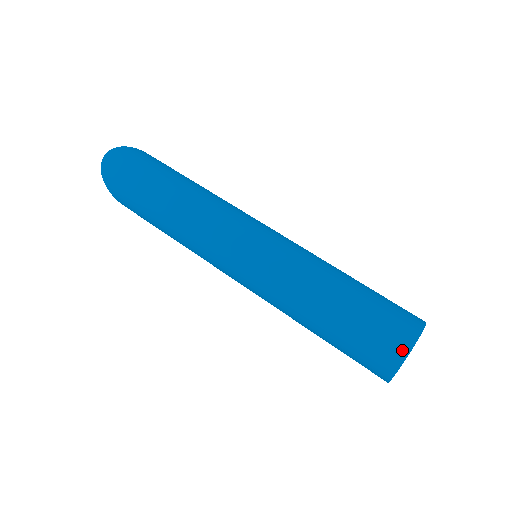
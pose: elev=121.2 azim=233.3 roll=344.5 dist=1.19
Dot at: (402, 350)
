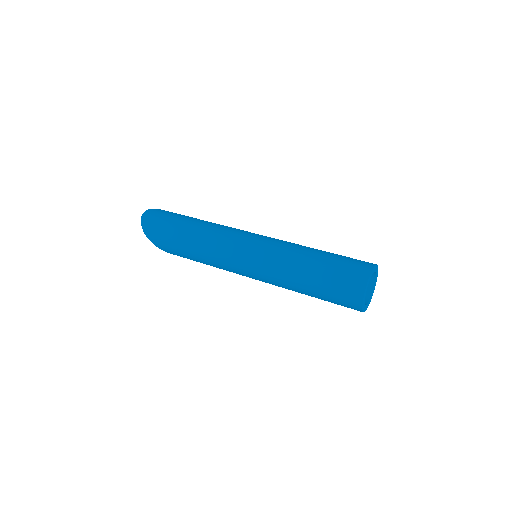
Dot at: (364, 275)
